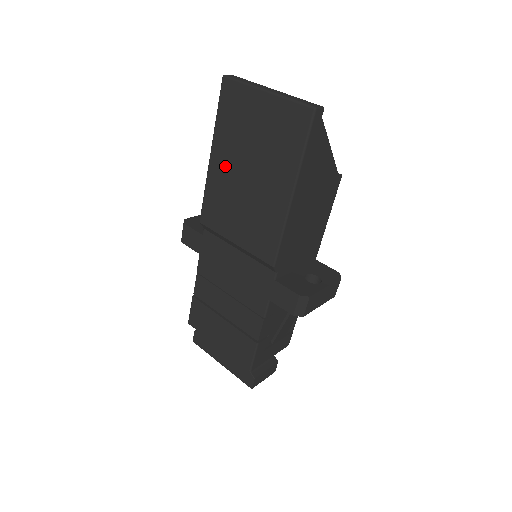
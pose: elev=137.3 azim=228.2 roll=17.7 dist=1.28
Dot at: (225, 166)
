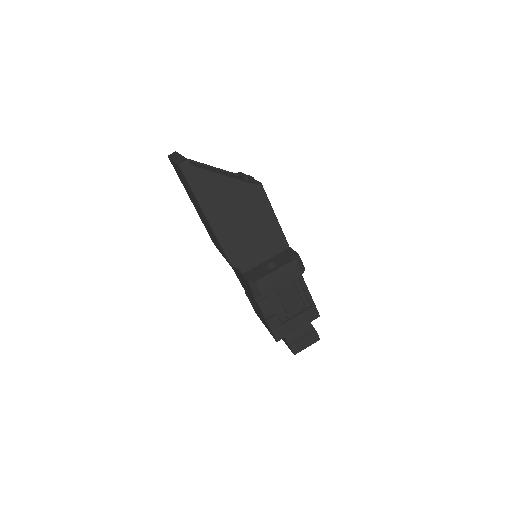
Dot at: (196, 208)
